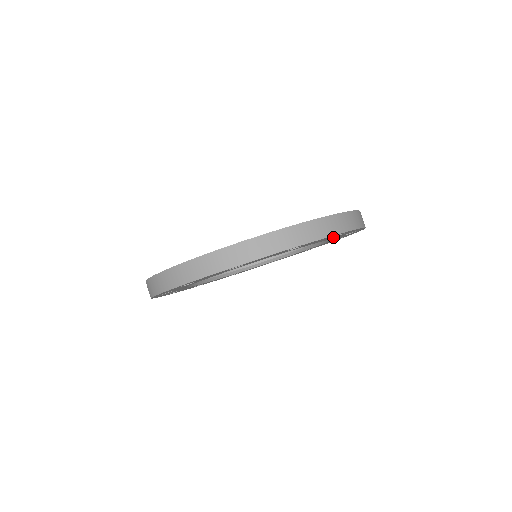
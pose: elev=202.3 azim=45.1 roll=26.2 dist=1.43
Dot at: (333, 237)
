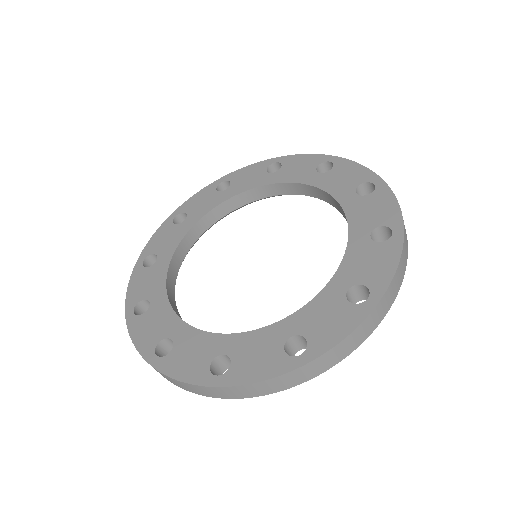
Dot at: (358, 297)
